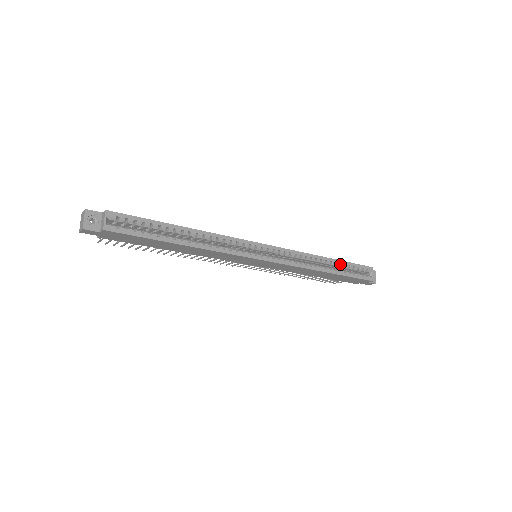
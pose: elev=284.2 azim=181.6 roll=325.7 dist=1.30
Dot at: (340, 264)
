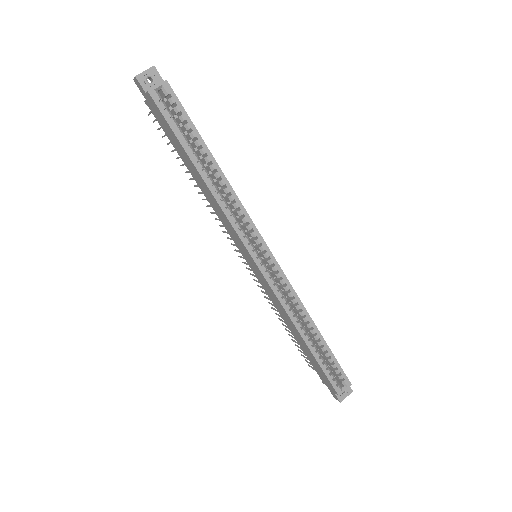
Dot at: (323, 346)
